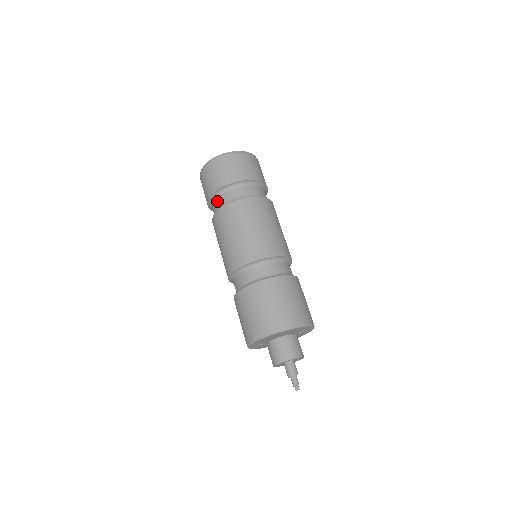
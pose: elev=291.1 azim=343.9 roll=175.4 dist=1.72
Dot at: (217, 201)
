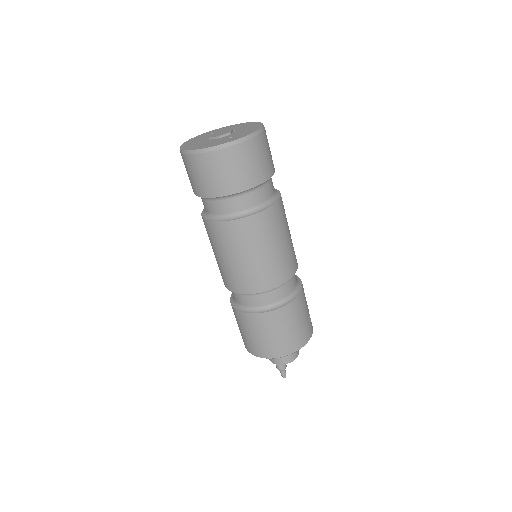
Dot at: occluded
